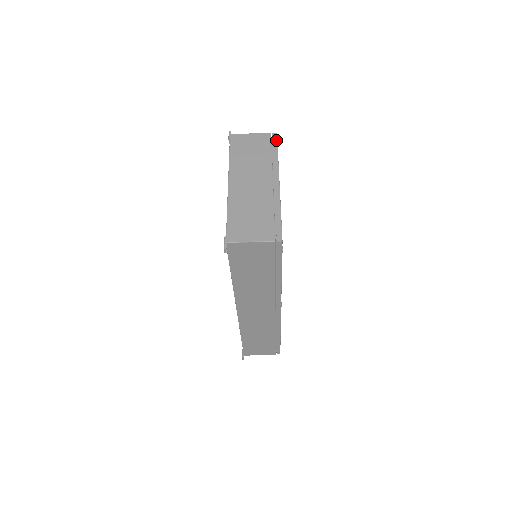
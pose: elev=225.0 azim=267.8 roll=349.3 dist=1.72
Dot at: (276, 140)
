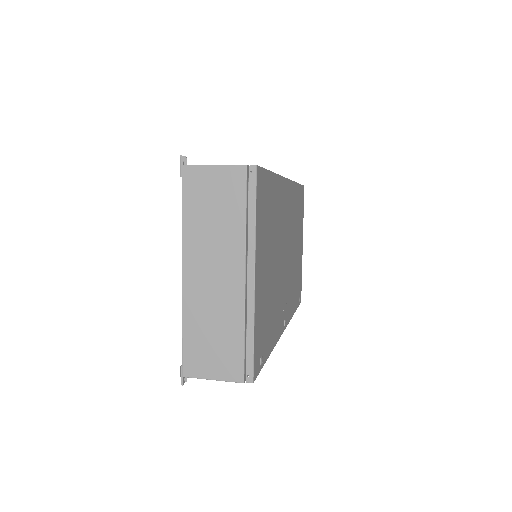
Dot at: (254, 183)
